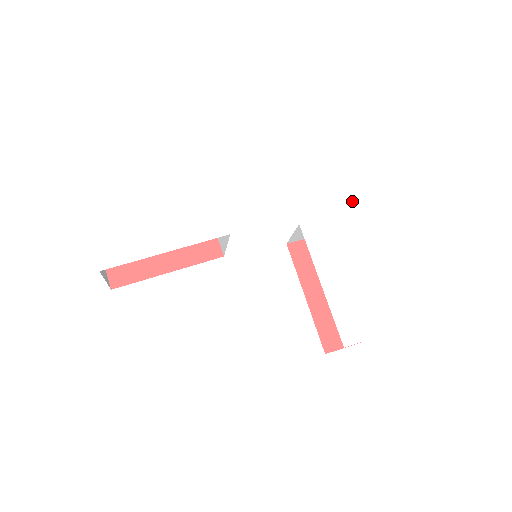
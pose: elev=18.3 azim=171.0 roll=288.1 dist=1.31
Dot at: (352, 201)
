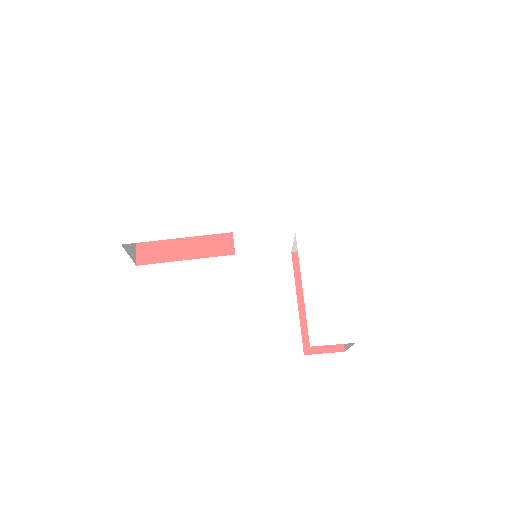
Dot at: (350, 220)
